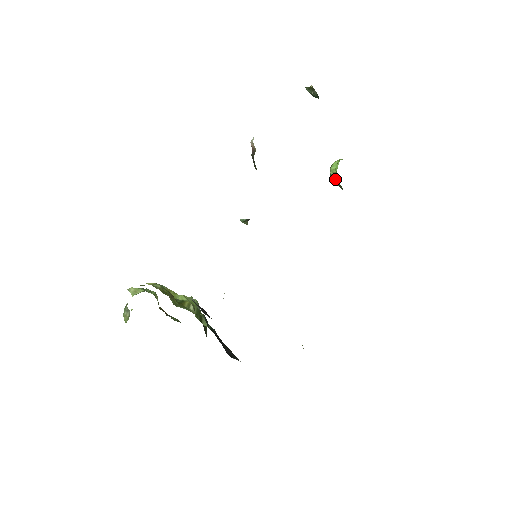
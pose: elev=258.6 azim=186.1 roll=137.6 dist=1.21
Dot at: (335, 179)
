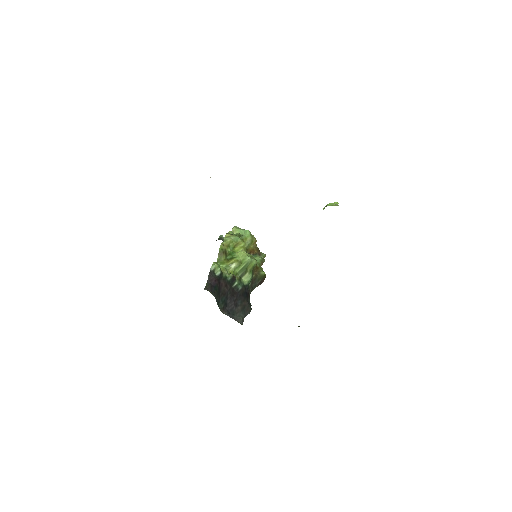
Dot at: occluded
